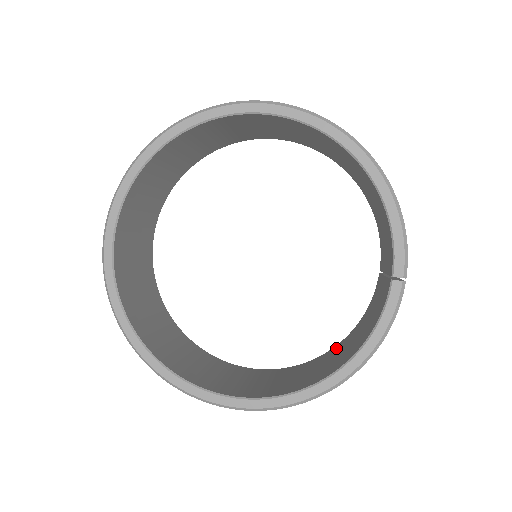
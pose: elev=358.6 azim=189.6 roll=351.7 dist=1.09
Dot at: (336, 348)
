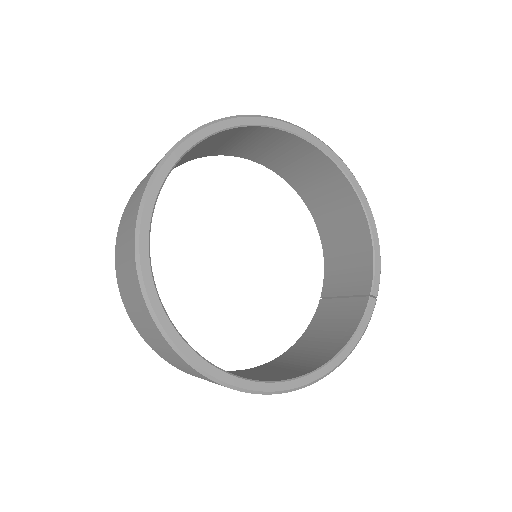
Dot at: (287, 355)
